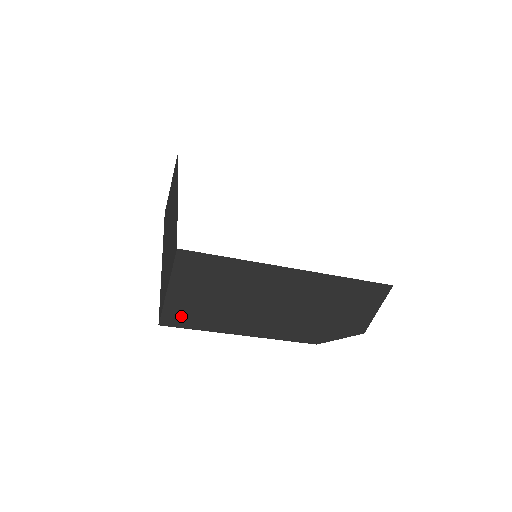
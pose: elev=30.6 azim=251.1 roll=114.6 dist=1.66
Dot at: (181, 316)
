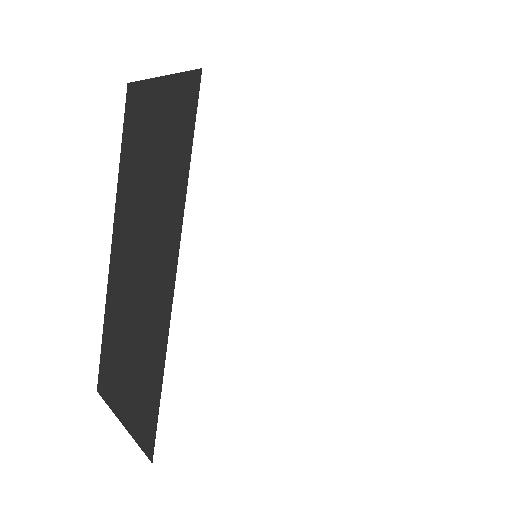
Dot at: occluded
